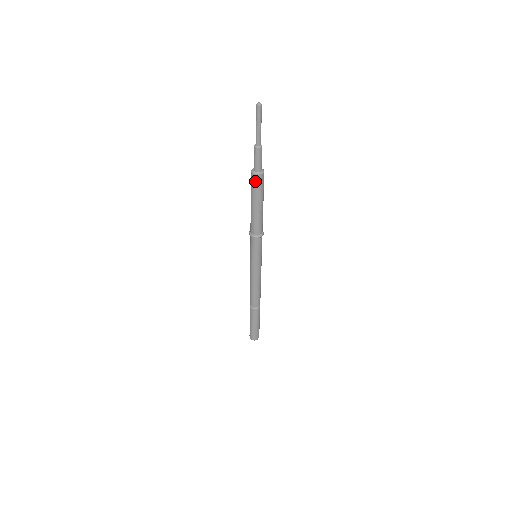
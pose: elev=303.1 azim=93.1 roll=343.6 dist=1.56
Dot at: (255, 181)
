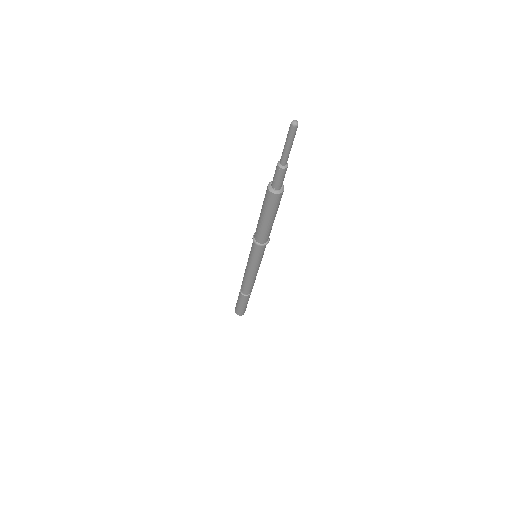
Dot at: (279, 199)
